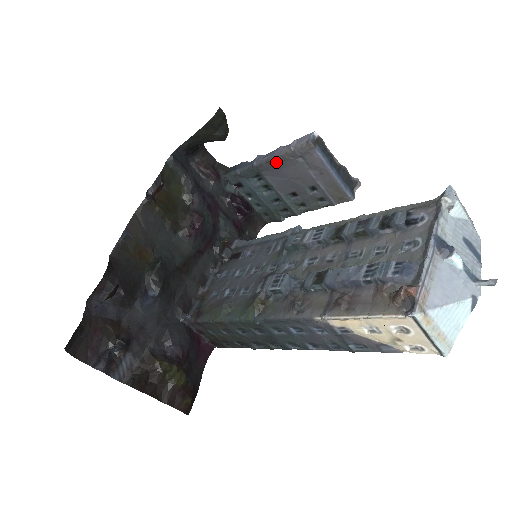
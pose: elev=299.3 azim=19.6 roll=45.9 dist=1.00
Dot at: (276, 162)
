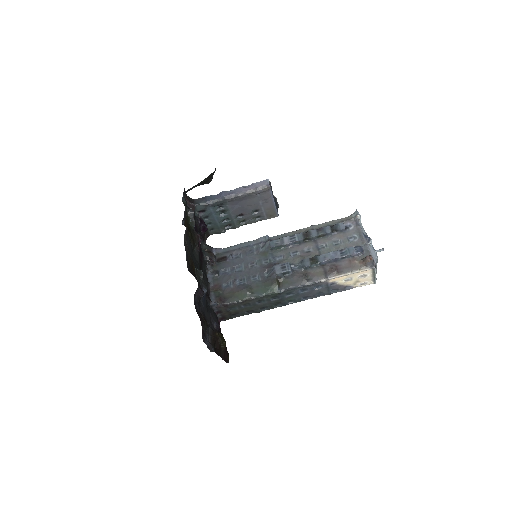
Dot at: (242, 197)
